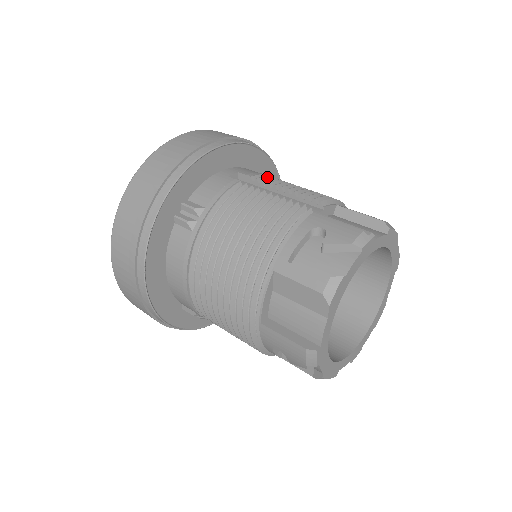
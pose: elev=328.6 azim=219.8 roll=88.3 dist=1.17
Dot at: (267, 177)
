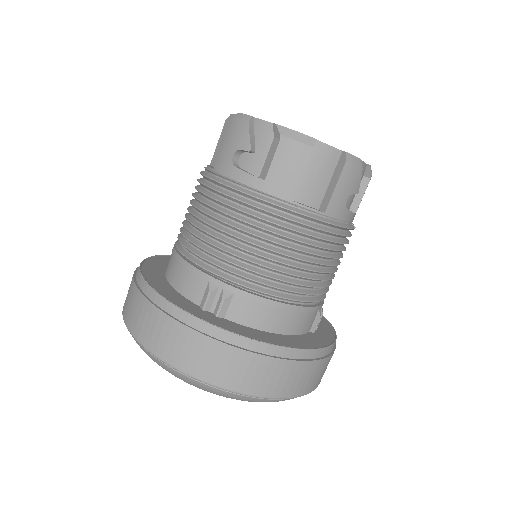
Dot at: occluded
